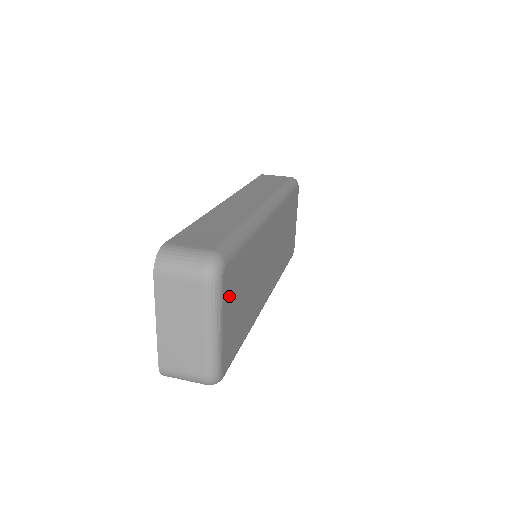
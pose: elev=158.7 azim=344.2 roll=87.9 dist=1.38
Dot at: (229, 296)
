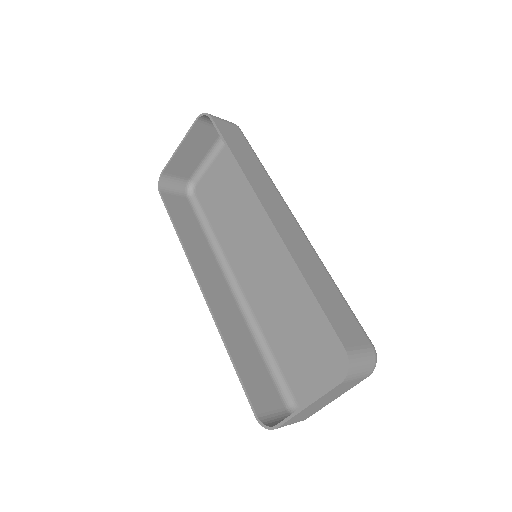
Dot at: (341, 360)
